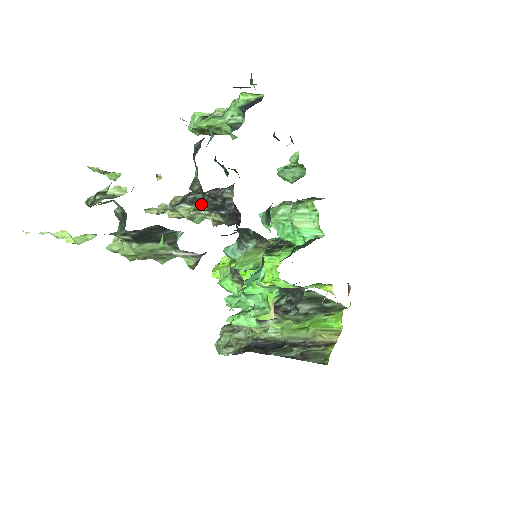
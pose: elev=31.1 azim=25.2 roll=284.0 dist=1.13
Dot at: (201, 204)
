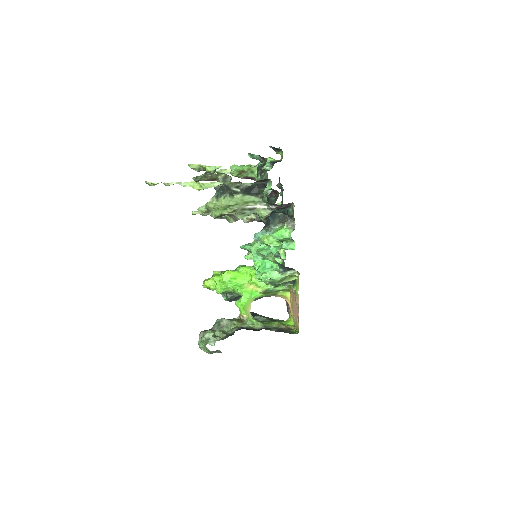
Dot at: occluded
